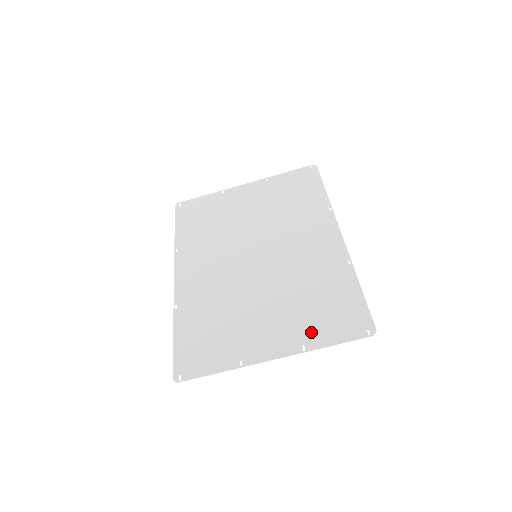
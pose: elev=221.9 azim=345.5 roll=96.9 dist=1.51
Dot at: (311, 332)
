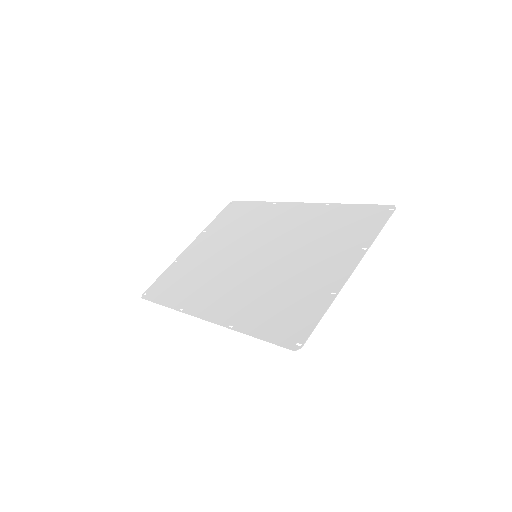
Dot at: (356, 240)
